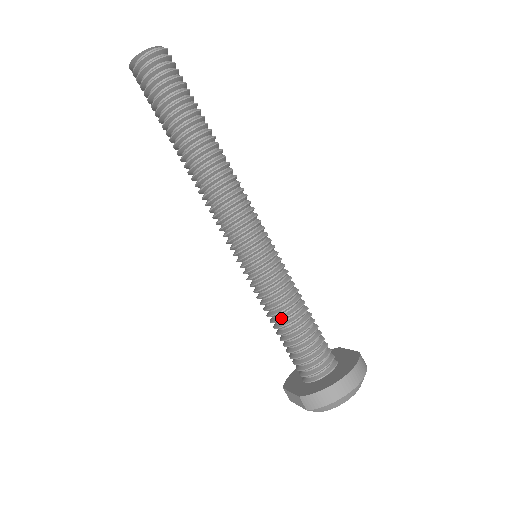
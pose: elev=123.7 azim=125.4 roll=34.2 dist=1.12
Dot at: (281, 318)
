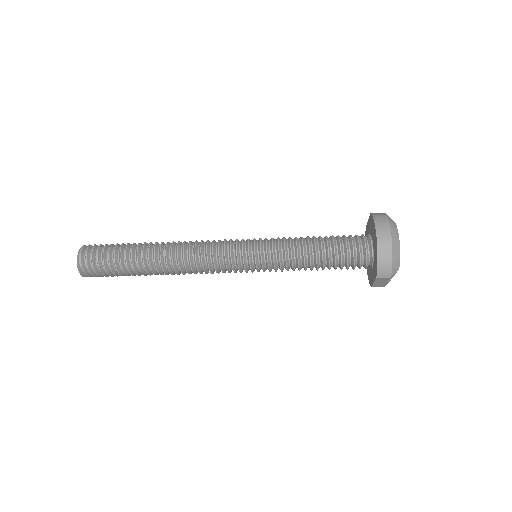
Dot at: (309, 261)
